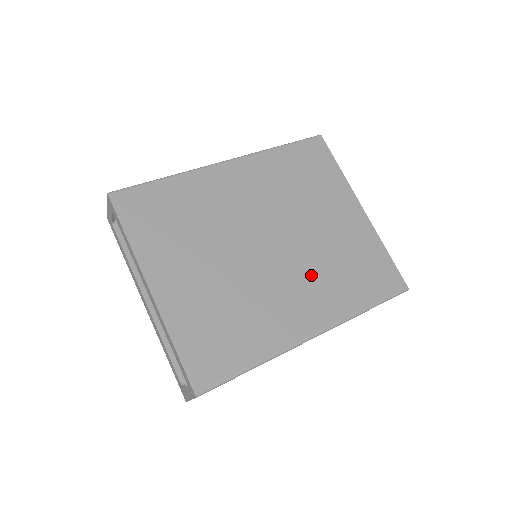
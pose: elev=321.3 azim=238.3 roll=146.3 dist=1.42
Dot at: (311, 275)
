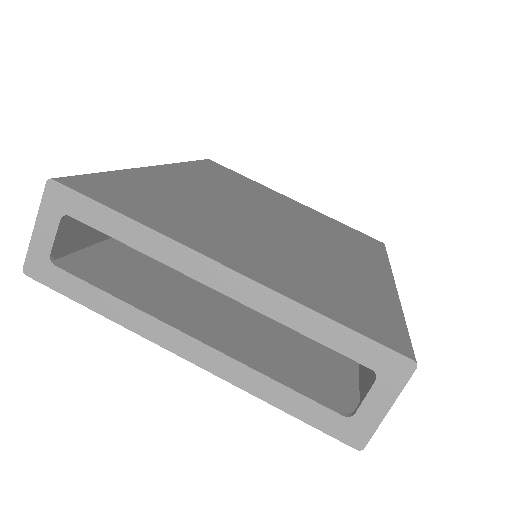
Dot at: (329, 240)
